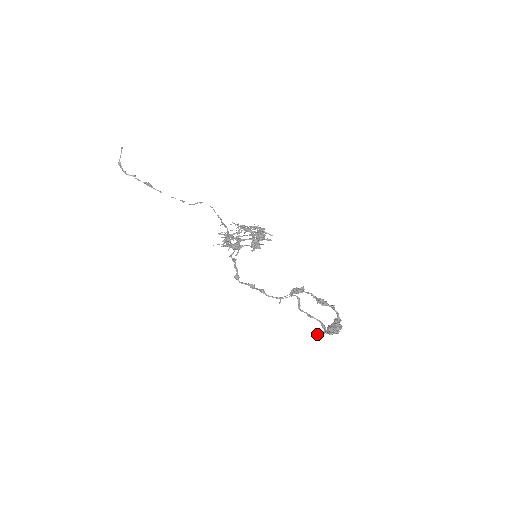
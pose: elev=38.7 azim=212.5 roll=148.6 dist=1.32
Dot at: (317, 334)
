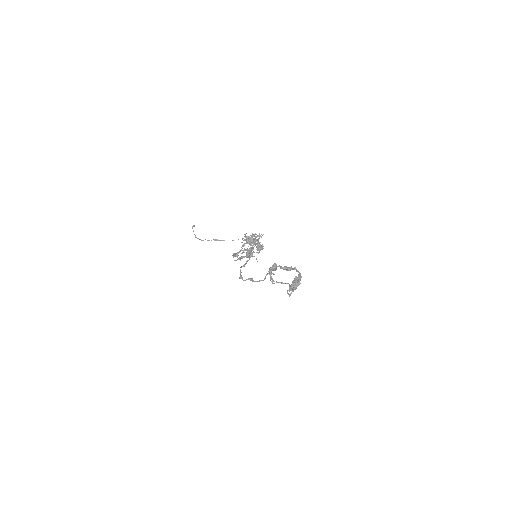
Dot at: (289, 295)
